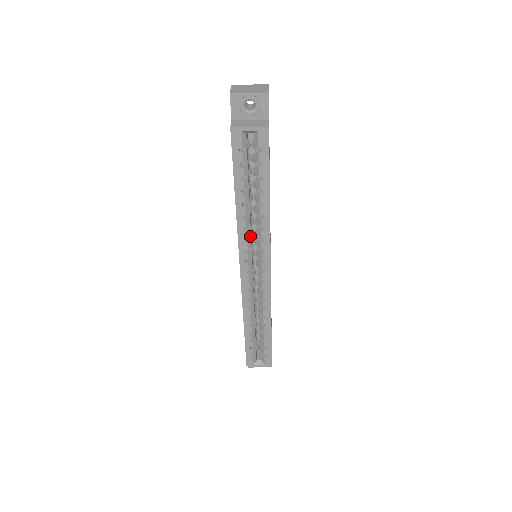
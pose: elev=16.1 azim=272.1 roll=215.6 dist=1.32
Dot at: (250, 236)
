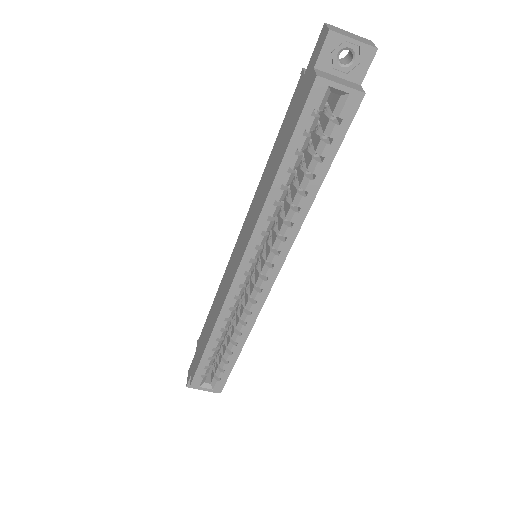
Dot at: (270, 229)
